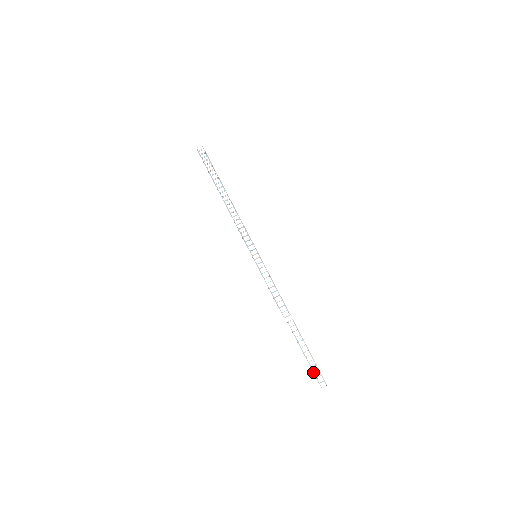
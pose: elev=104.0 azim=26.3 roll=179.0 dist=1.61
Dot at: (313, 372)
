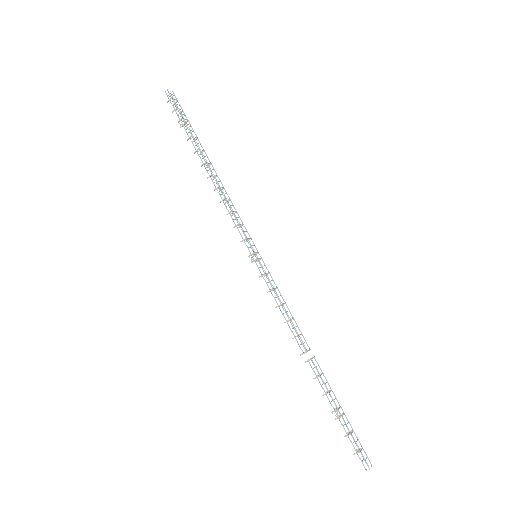
Dot at: (352, 443)
